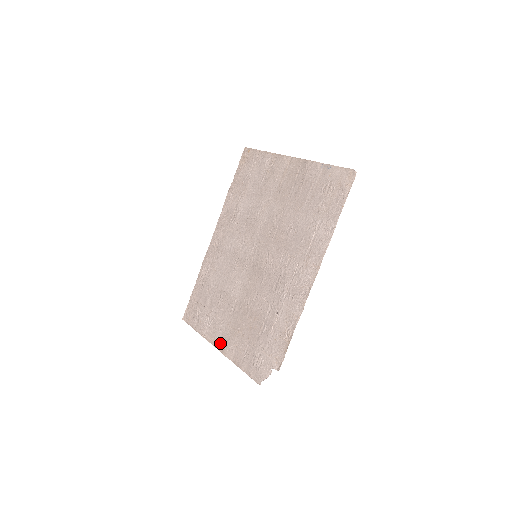
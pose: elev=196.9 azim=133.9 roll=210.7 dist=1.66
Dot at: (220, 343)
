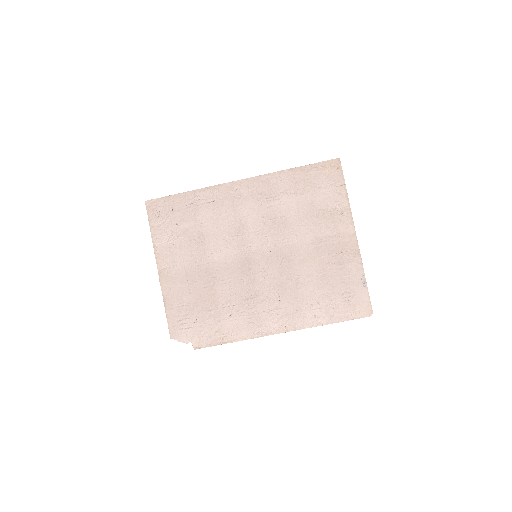
Dot at: (165, 271)
